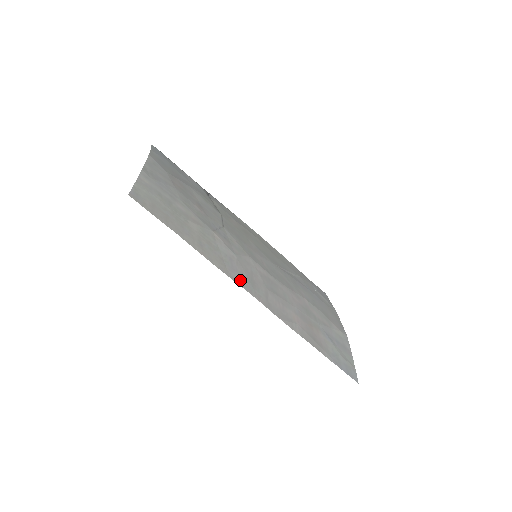
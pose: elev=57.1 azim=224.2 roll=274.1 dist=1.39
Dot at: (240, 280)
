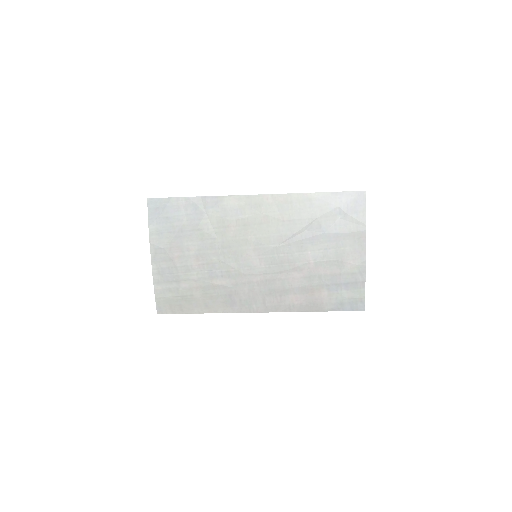
Dot at: (240, 308)
